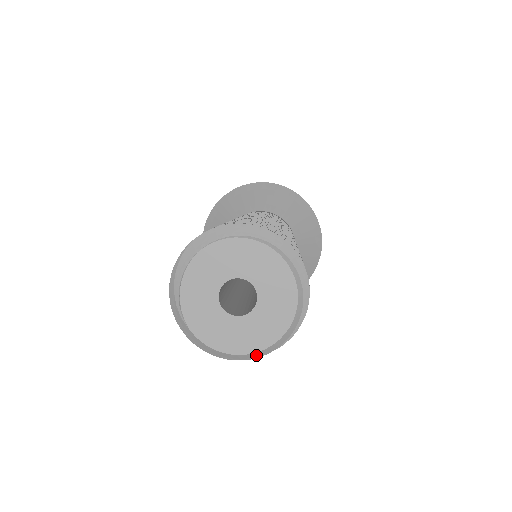
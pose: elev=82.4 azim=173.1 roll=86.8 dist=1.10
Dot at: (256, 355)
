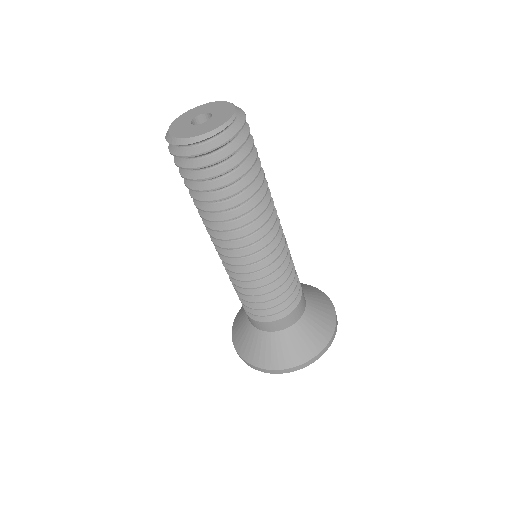
Dot at: (178, 141)
